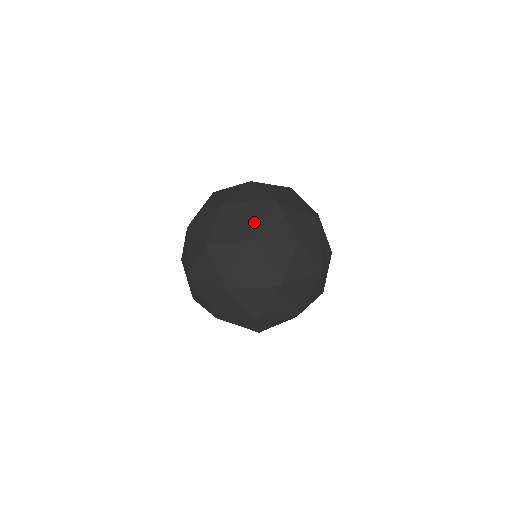
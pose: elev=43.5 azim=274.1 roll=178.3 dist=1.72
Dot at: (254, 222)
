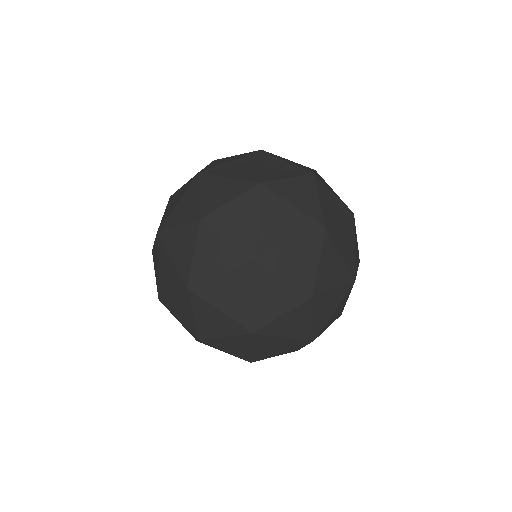
Dot at: occluded
